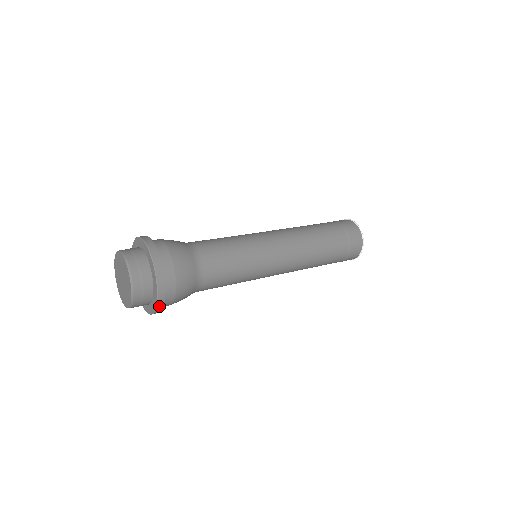
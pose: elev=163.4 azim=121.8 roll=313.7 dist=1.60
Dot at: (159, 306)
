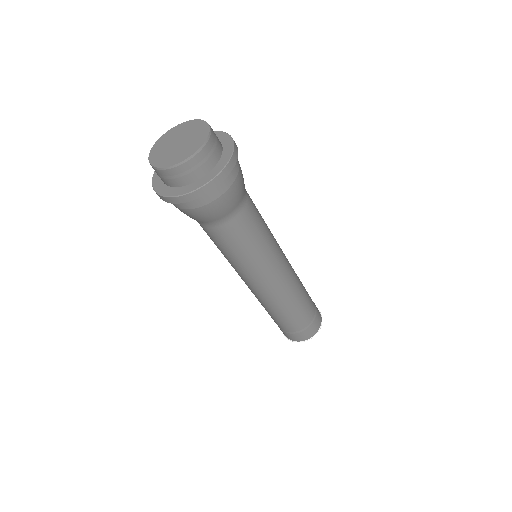
Dot at: (219, 177)
